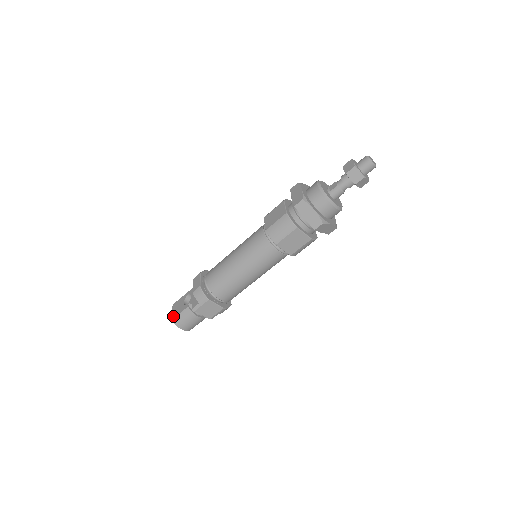
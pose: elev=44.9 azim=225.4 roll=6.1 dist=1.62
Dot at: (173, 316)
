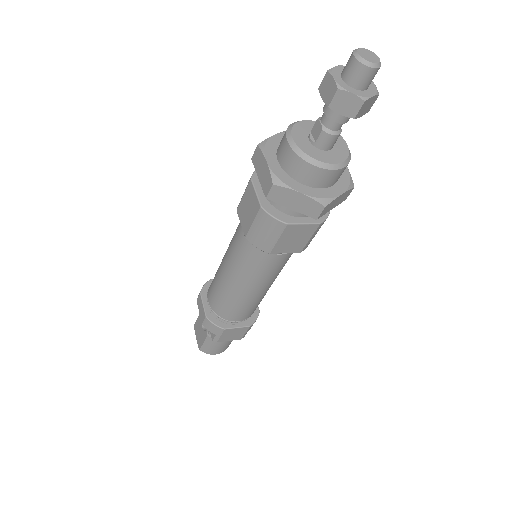
Dot at: (199, 345)
